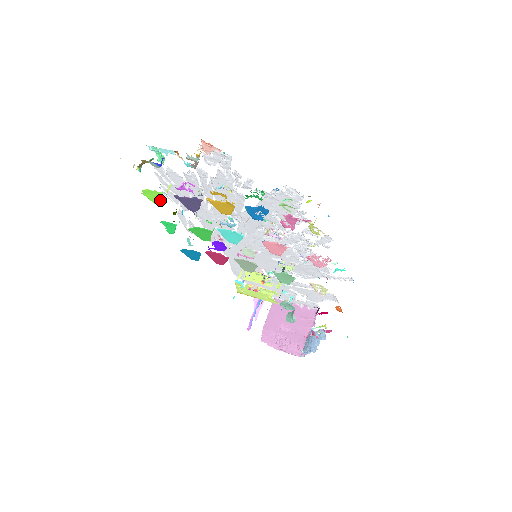
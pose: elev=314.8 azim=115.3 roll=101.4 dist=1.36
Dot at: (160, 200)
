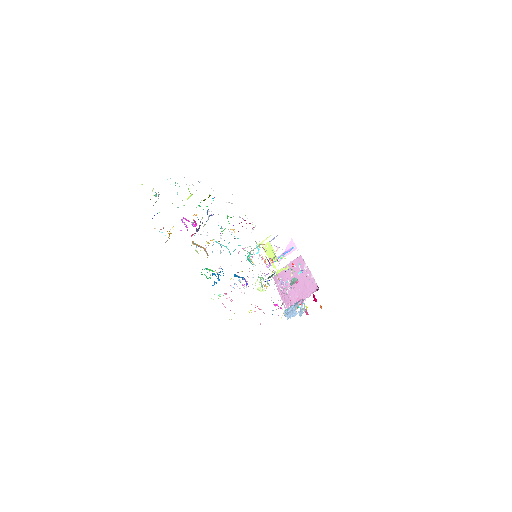
Dot at: occluded
